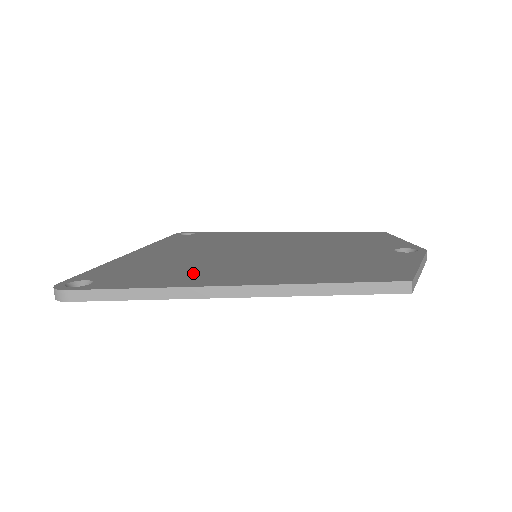
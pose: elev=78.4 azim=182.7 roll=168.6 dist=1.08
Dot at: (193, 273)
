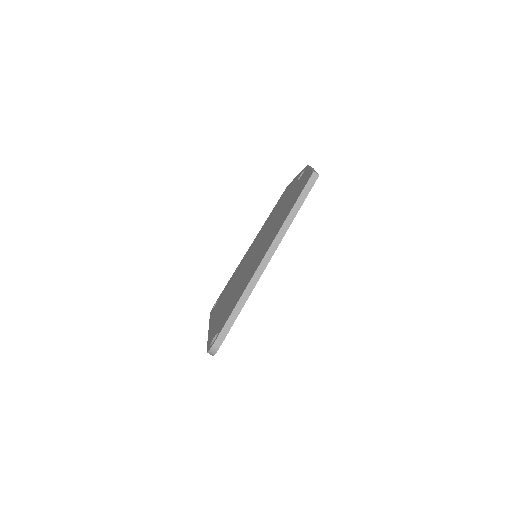
Dot at: (245, 281)
